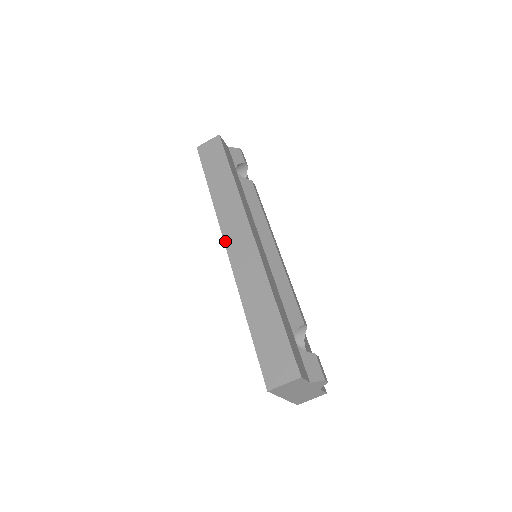
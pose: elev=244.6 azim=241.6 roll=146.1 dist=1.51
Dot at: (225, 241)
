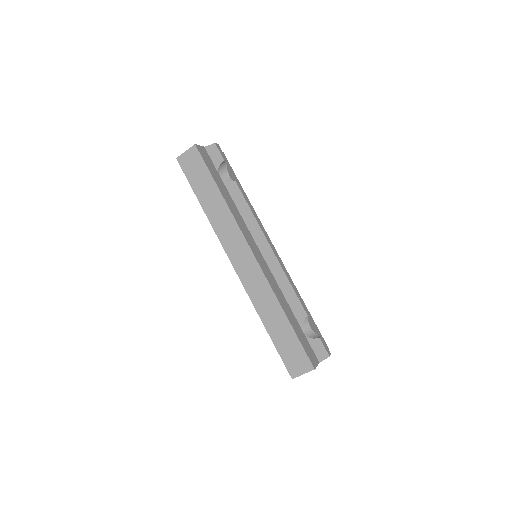
Dot at: (231, 260)
